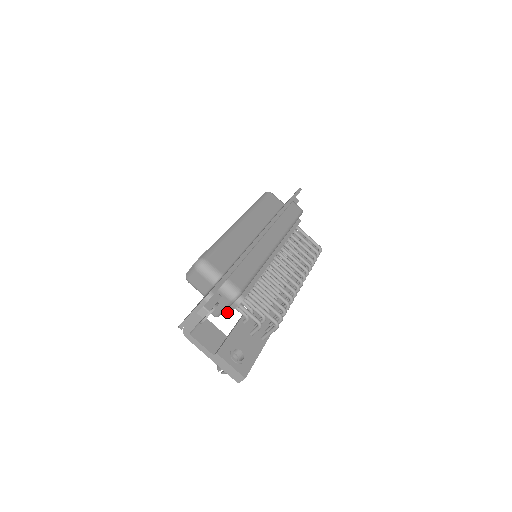
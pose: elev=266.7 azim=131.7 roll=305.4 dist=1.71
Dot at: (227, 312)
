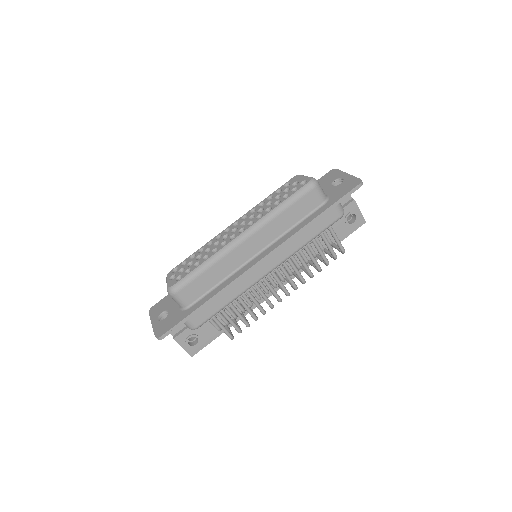
Dot at: occluded
